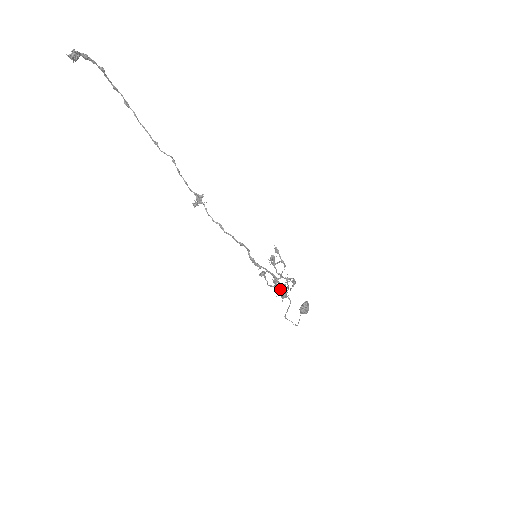
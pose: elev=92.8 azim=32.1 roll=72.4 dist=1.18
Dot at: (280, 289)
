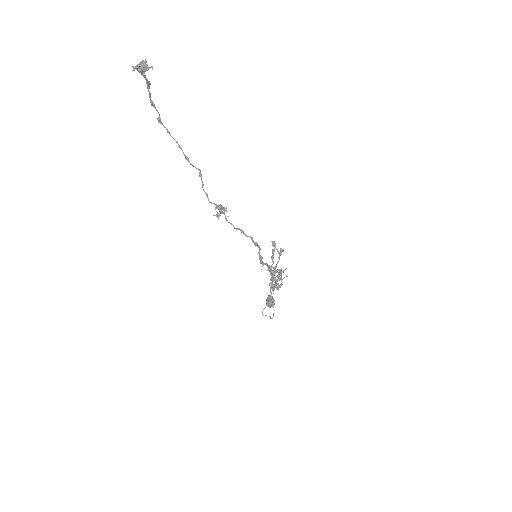
Dot at: (282, 279)
